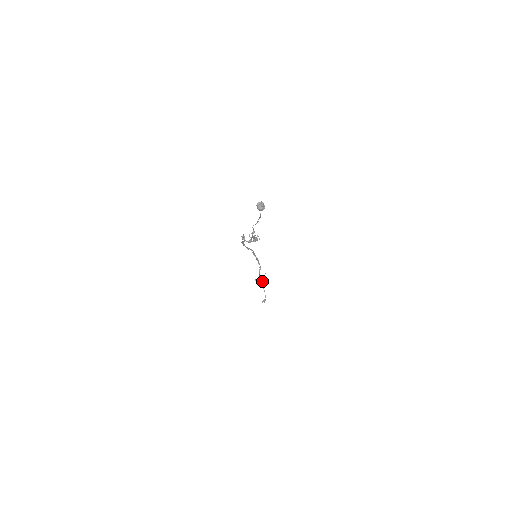
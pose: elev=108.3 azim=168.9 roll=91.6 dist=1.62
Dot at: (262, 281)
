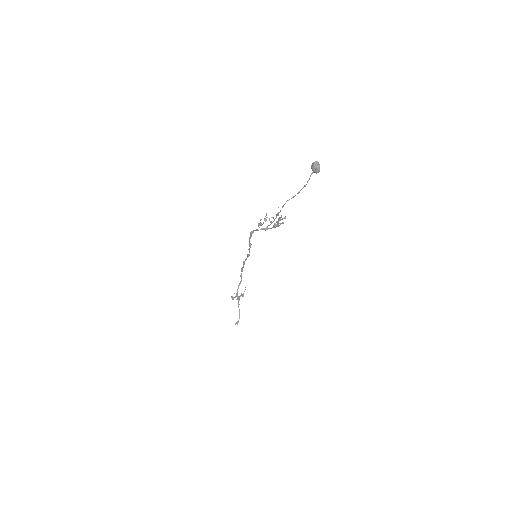
Dot at: occluded
